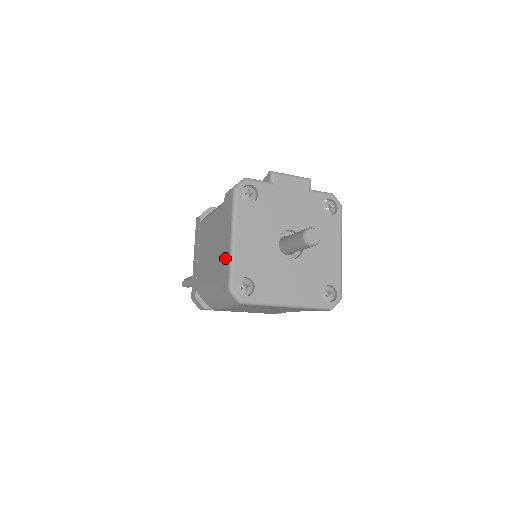
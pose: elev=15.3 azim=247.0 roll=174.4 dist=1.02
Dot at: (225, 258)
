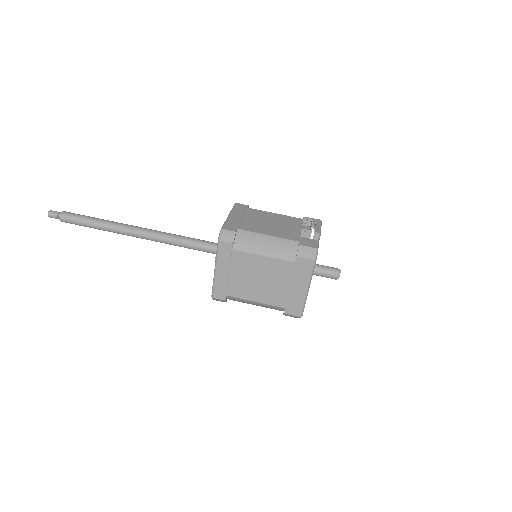
Dot at: (296, 298)
